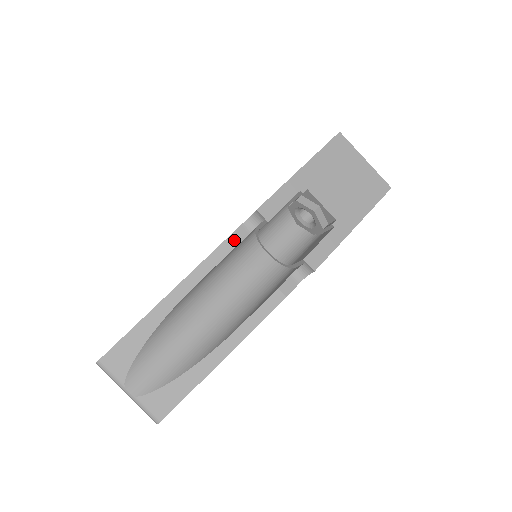
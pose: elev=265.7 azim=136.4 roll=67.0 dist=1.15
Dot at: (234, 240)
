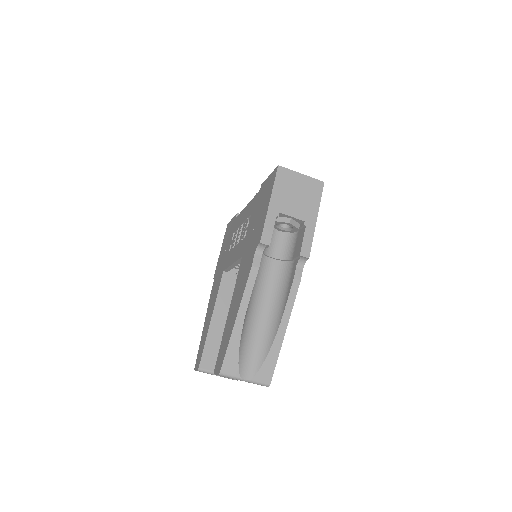
Dot at: (256, 266)
